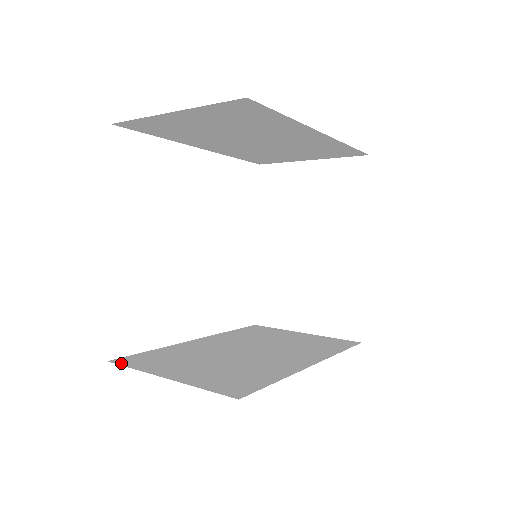
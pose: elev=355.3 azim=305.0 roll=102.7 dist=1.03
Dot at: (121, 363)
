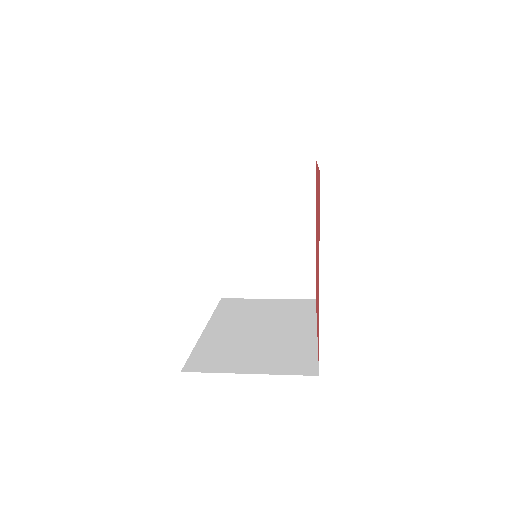
Dot at: (195, 370)
